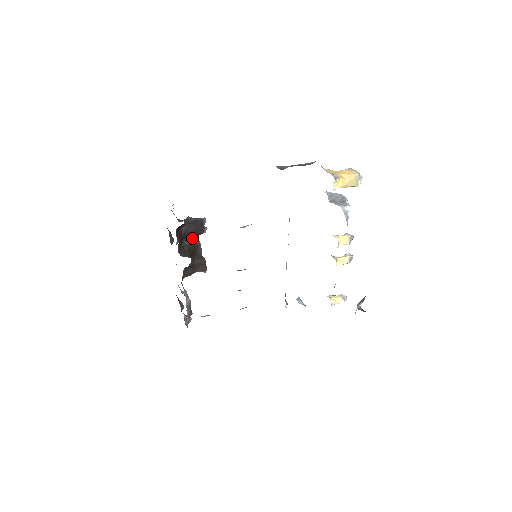
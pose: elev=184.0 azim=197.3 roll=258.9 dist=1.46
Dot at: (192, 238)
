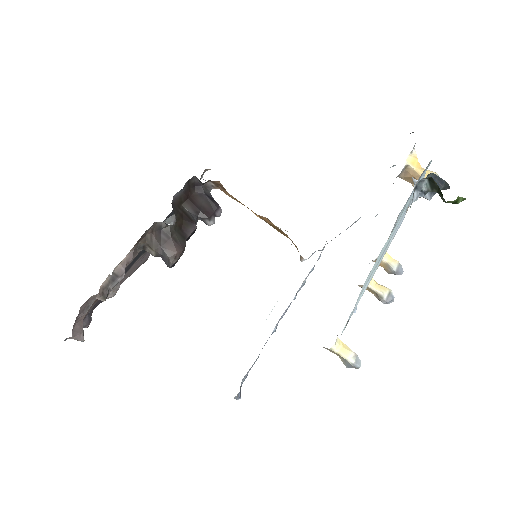
Dot at: (194, 213)
